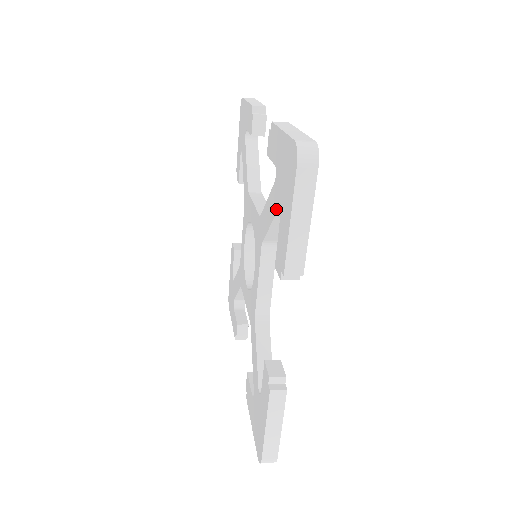
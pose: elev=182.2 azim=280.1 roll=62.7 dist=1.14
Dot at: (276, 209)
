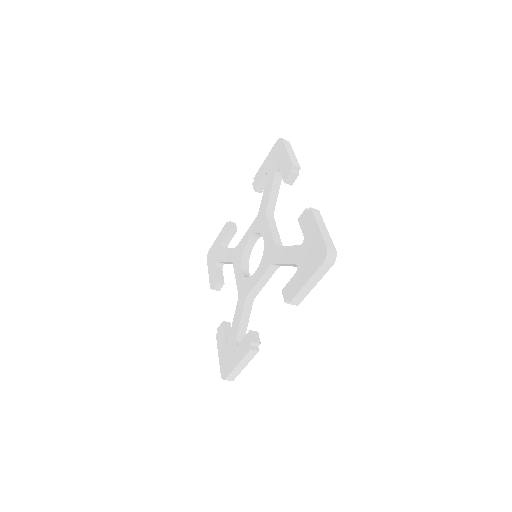
Dot at: (274, 175)
